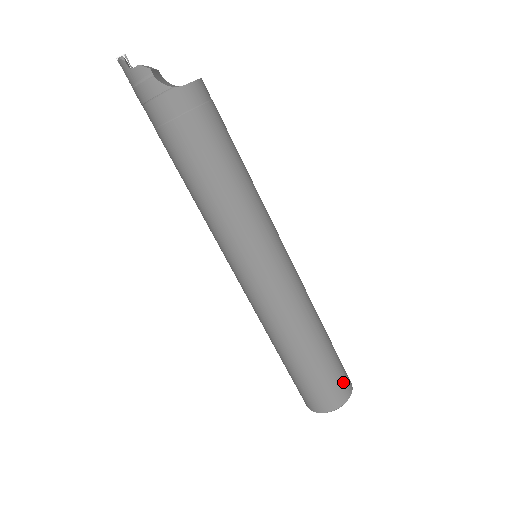
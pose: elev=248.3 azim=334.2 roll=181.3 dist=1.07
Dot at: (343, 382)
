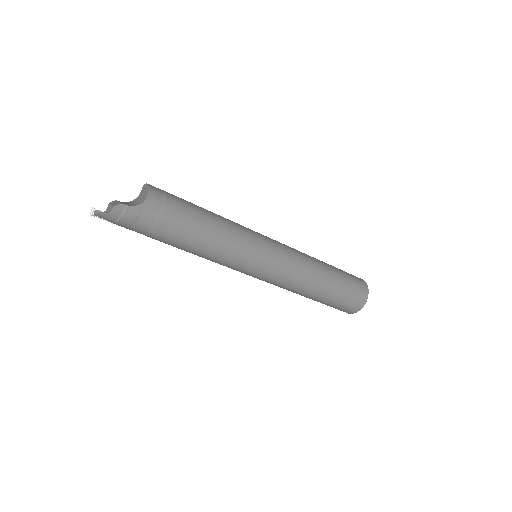
Dot at: (358, 281)
